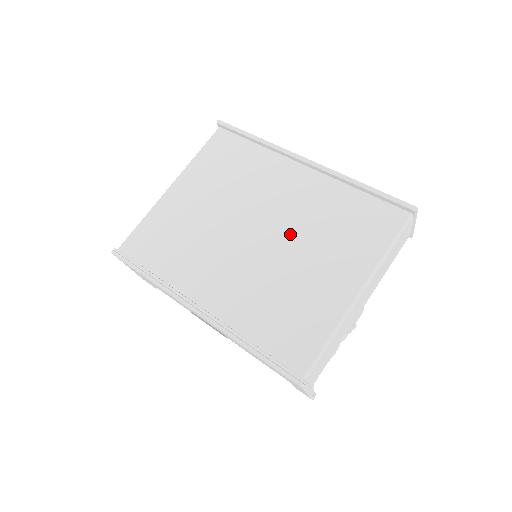
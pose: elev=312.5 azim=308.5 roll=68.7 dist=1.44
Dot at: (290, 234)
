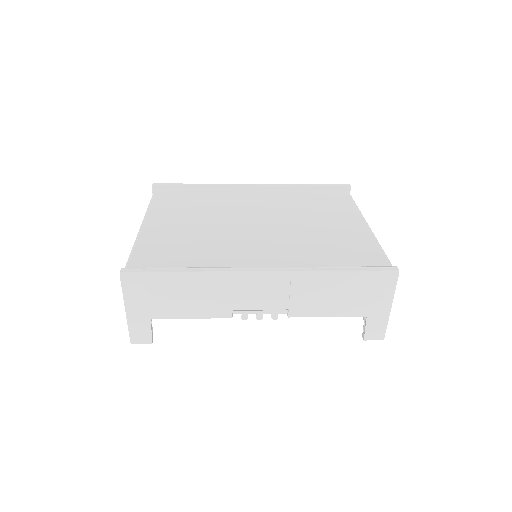
Dot at: (285, 216)
